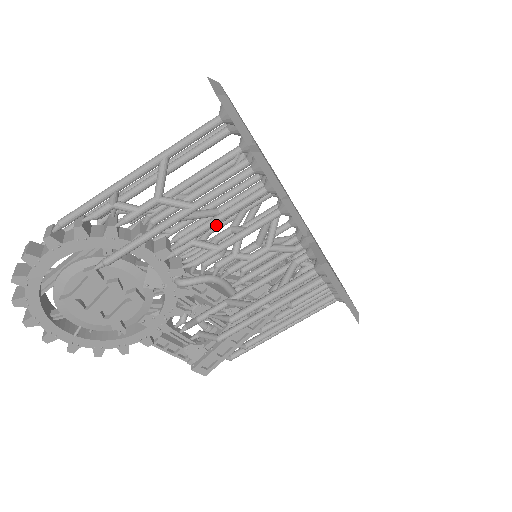
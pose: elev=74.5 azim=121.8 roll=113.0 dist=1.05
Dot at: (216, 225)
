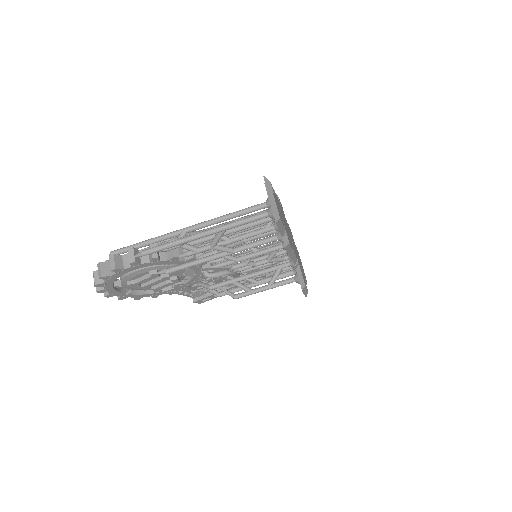
Dot at: occluded
